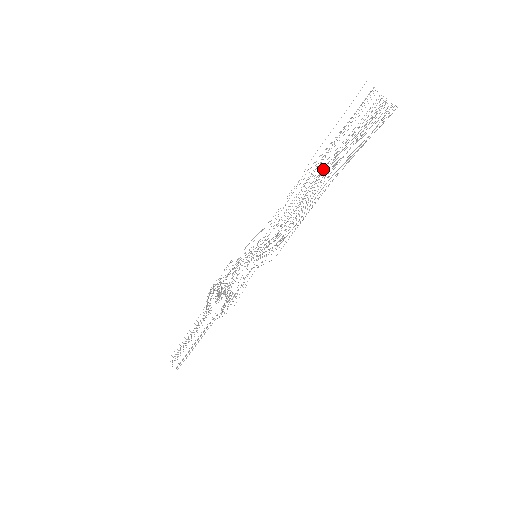
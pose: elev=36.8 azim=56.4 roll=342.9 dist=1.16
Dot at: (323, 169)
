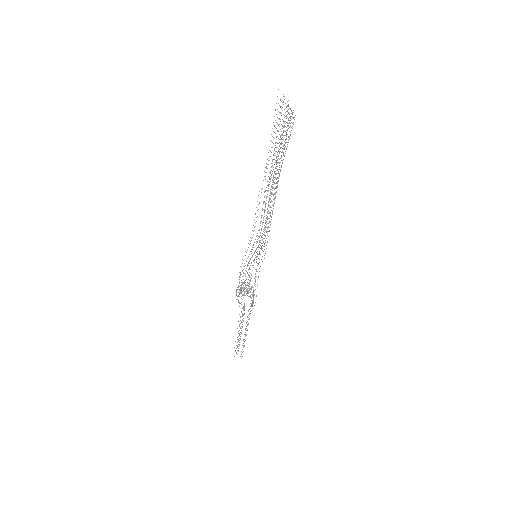
Dot at: occluded
